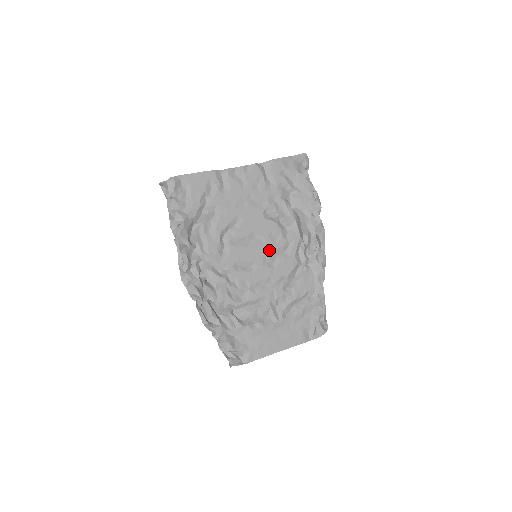
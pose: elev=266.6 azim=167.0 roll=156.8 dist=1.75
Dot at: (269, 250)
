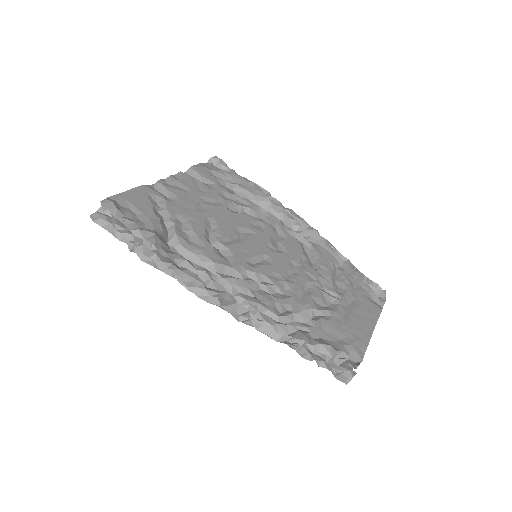
Dot at: (265, 238)
